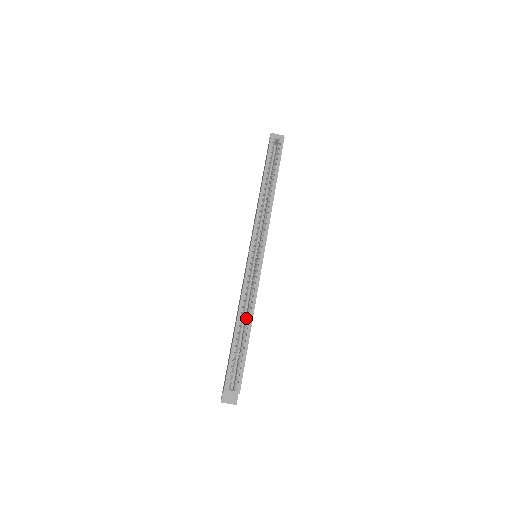
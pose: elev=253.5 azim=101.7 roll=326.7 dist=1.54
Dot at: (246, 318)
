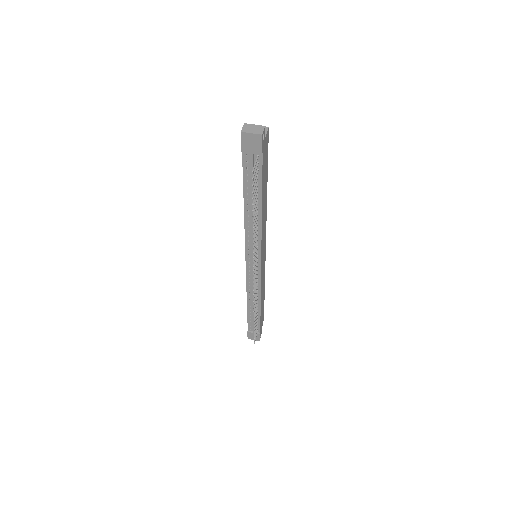
Dot at: occluded
